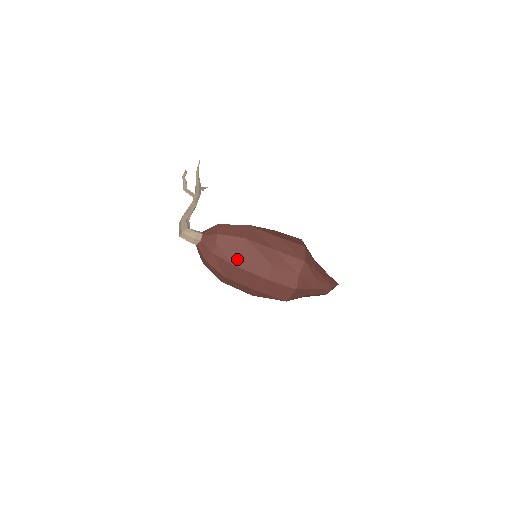
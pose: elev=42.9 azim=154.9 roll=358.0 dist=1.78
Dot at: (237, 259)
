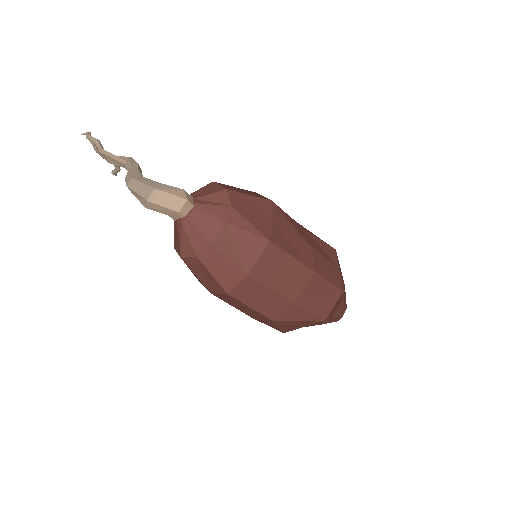
Dot at: (272, 232)
